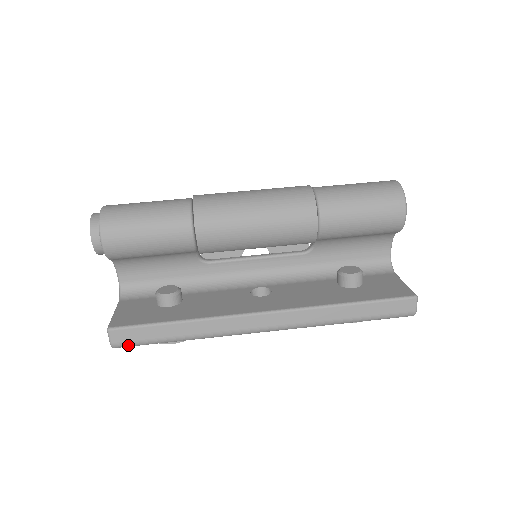
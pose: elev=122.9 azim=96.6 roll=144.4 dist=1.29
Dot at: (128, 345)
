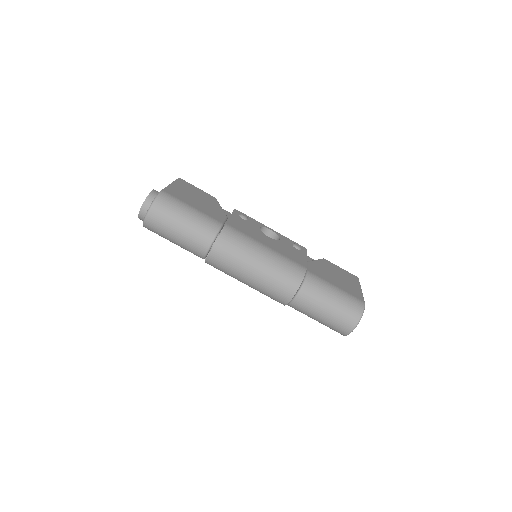
Dot at: occluded
